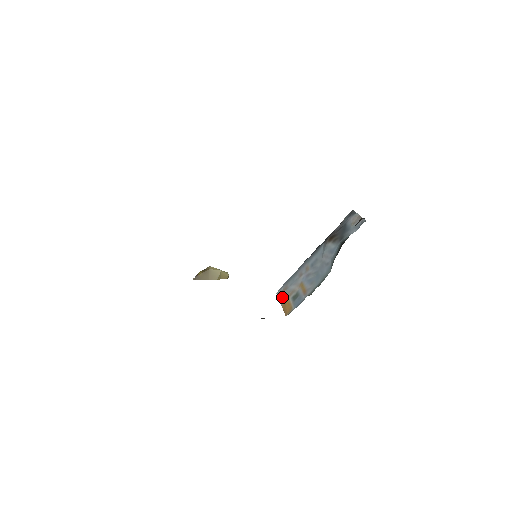
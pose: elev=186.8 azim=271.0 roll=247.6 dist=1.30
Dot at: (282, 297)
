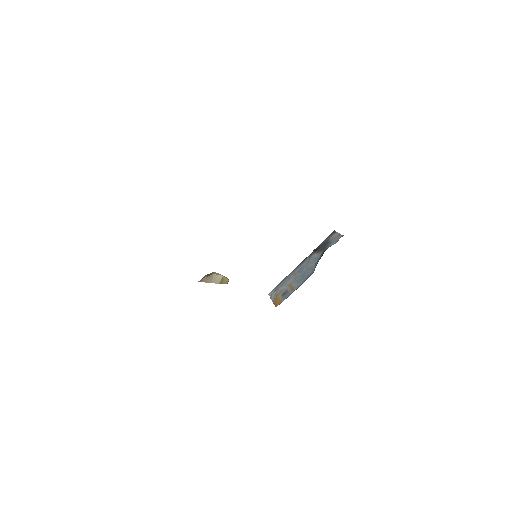
Dot at: (273, 296)
